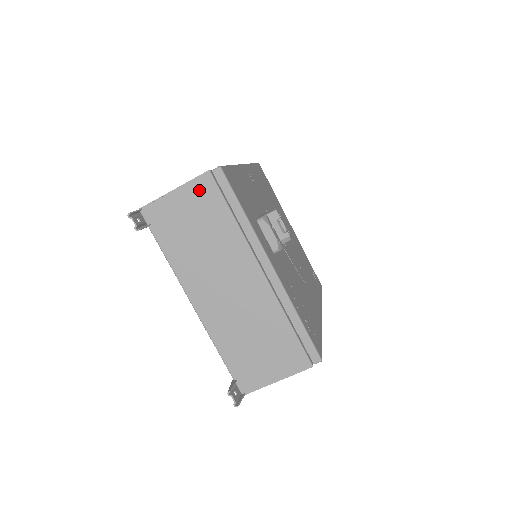
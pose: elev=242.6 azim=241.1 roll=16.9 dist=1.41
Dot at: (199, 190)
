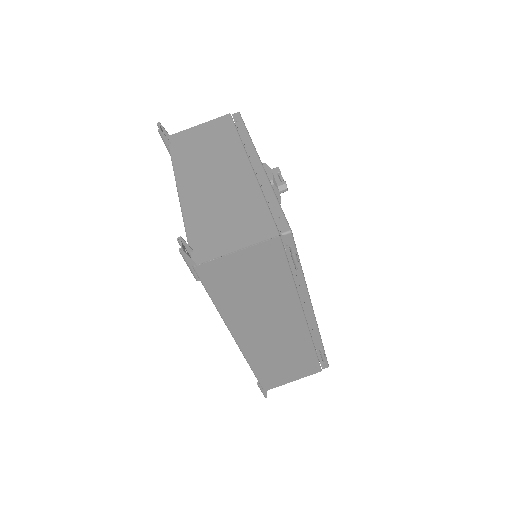
Dot at: (218, 123)
